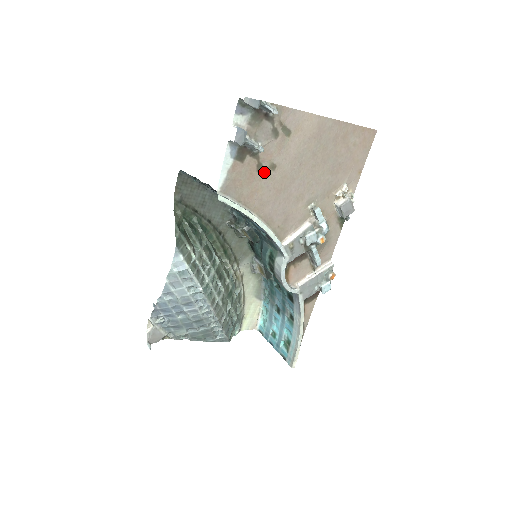
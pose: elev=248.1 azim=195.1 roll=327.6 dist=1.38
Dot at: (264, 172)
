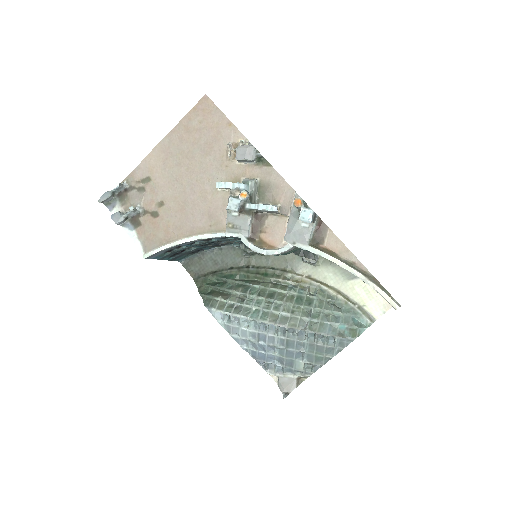
Dot at: (160, 213)
